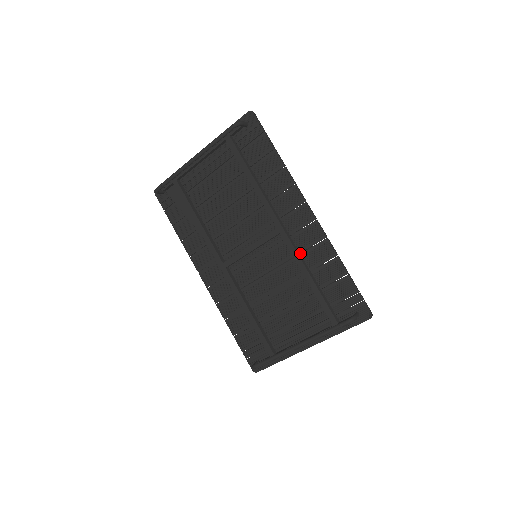
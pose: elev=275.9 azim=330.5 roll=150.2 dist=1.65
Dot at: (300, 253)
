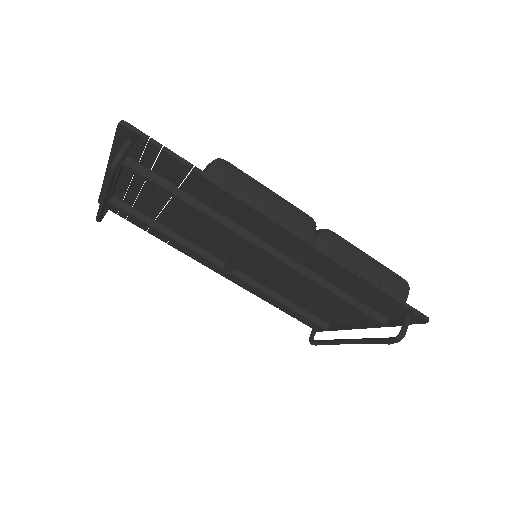
Dot at: occluded
